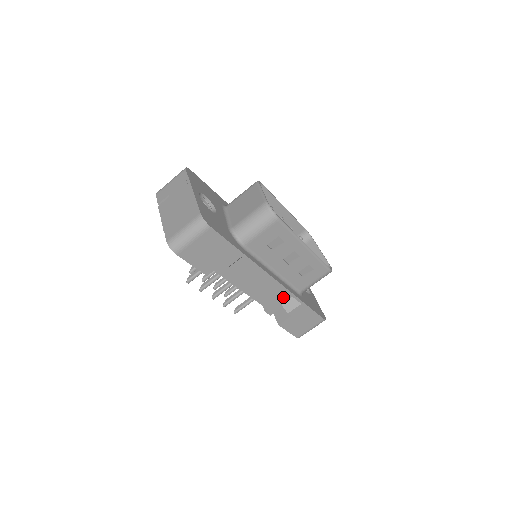
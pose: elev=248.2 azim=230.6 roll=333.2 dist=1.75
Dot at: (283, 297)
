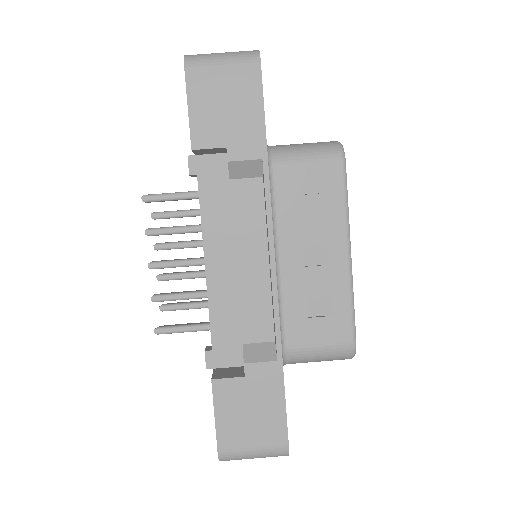
Dot at: (256, 328)
